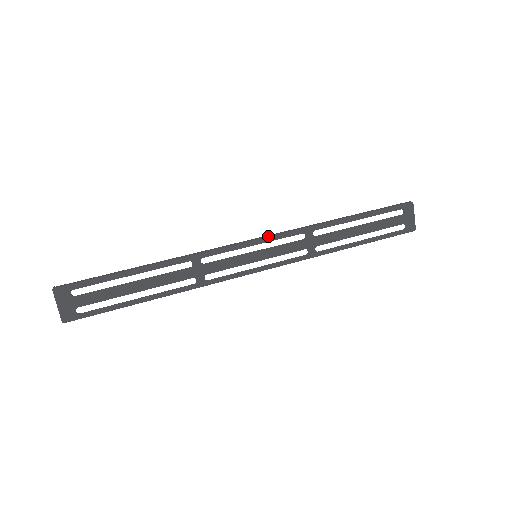
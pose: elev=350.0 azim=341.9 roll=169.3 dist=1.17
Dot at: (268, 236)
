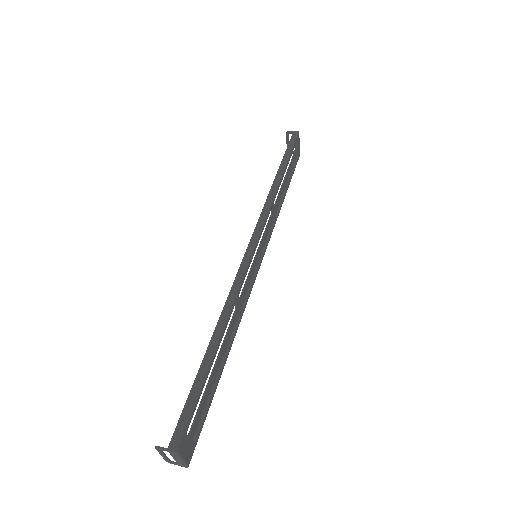
Dot at: (259, 231)
